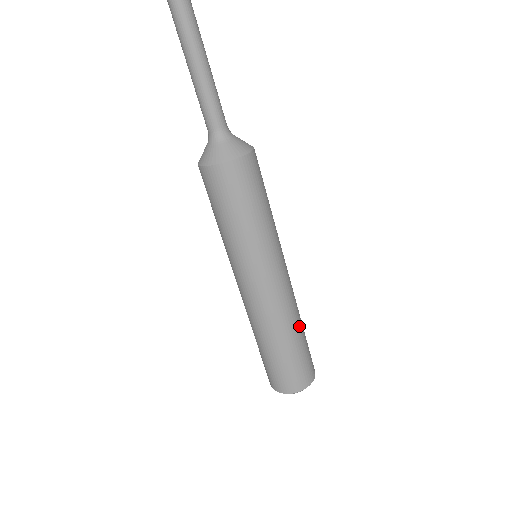
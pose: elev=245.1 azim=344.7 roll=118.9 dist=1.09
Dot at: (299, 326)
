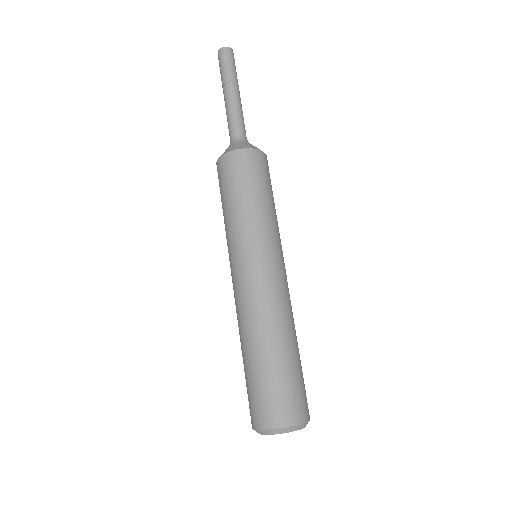
Dot at: (277, 340)
